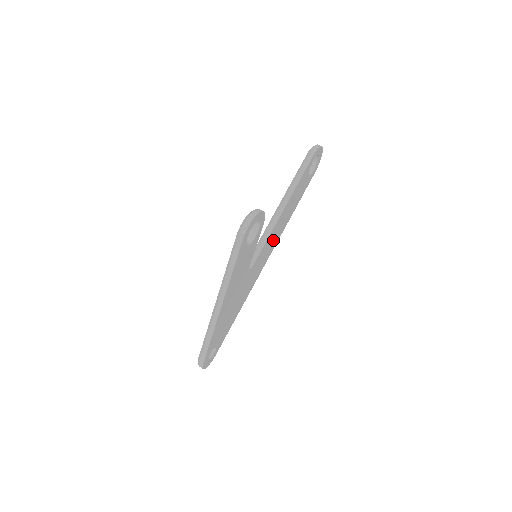
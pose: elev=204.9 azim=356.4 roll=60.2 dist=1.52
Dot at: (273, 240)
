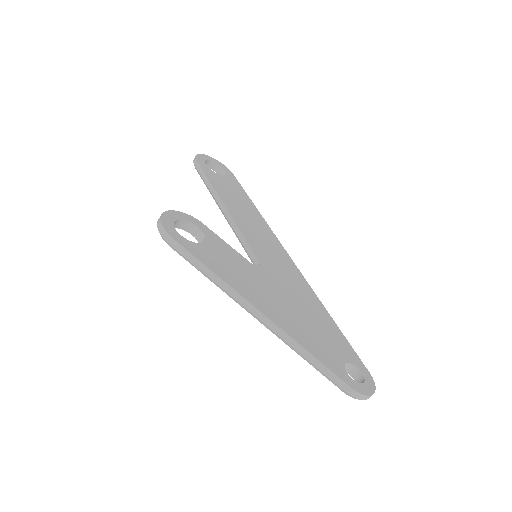
Dot at: (260, 234)
